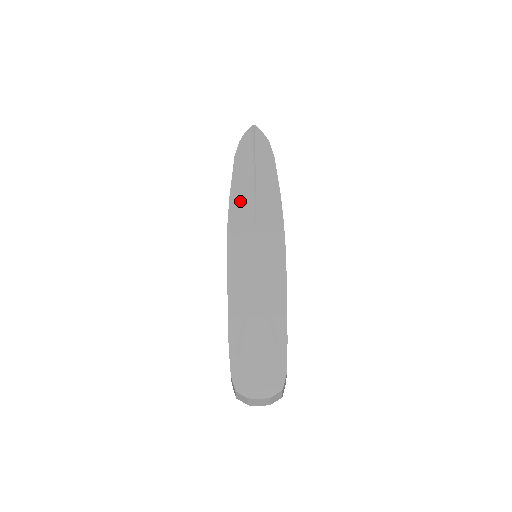
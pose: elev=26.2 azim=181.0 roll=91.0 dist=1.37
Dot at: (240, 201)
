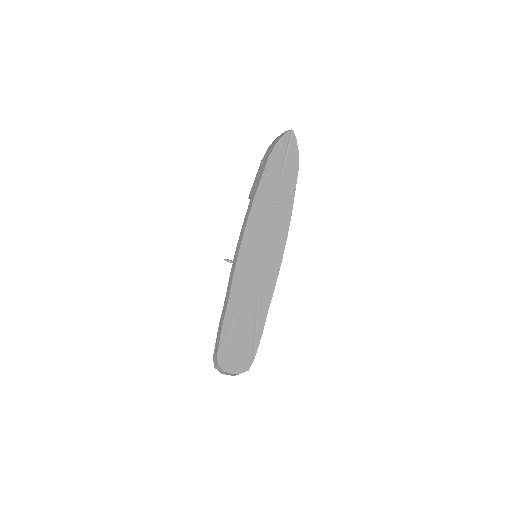
Dot at: (261, 206)
